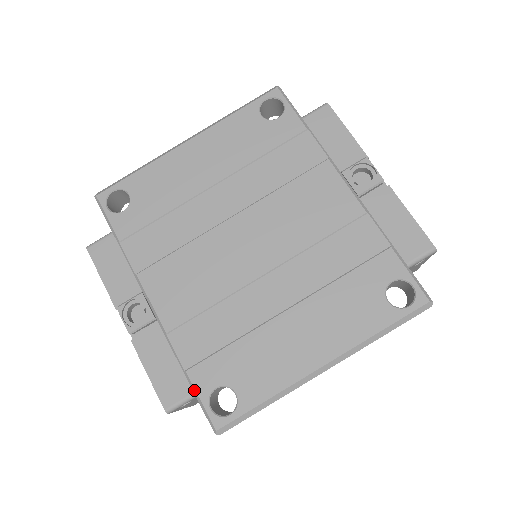
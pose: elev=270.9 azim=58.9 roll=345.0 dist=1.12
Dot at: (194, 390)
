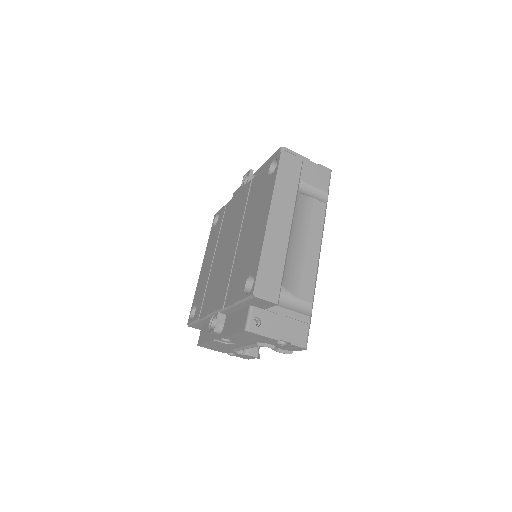
Dot at: (240, 301)
